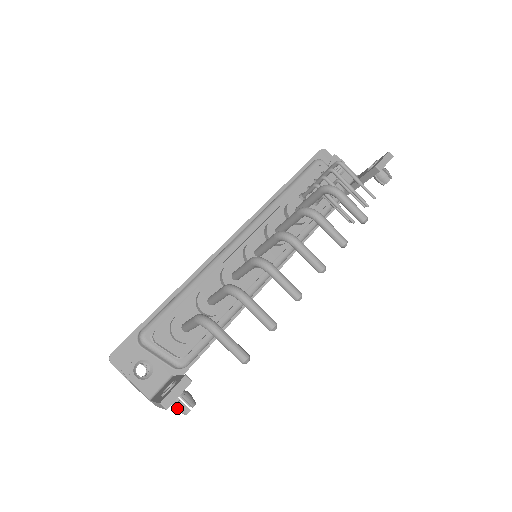
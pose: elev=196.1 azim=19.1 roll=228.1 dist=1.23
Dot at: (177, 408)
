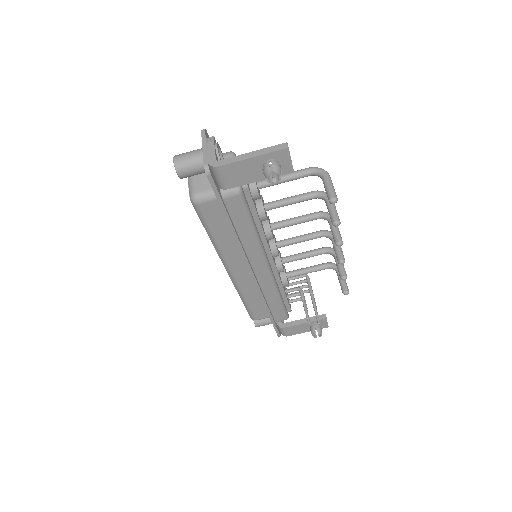
Dot at: (275, 164)
